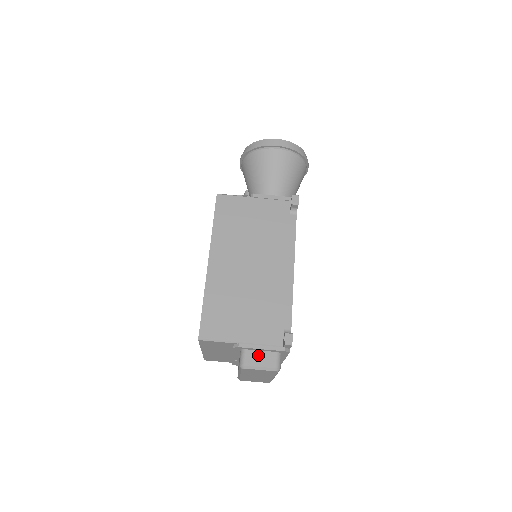
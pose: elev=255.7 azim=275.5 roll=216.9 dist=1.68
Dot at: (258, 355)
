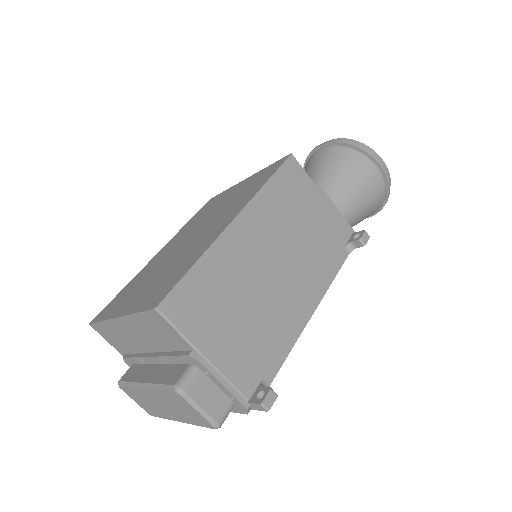
Dot at: (209, 389)
